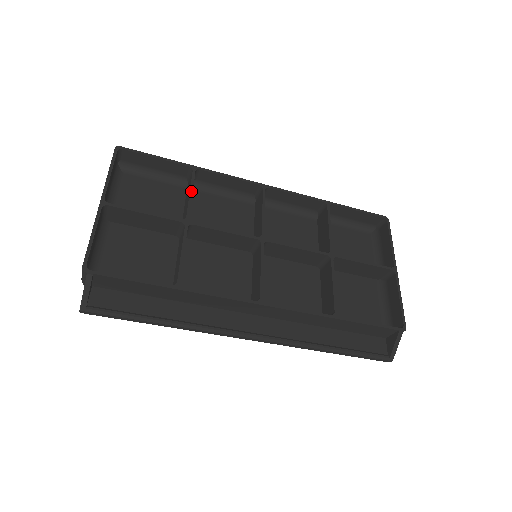
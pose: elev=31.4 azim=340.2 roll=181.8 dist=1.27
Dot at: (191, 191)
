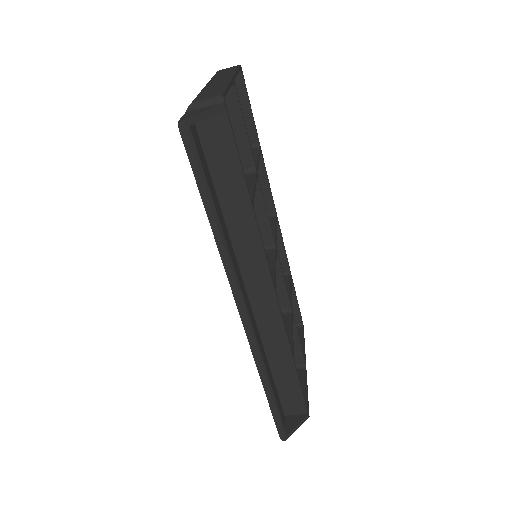
Dot at: (259, 158)
